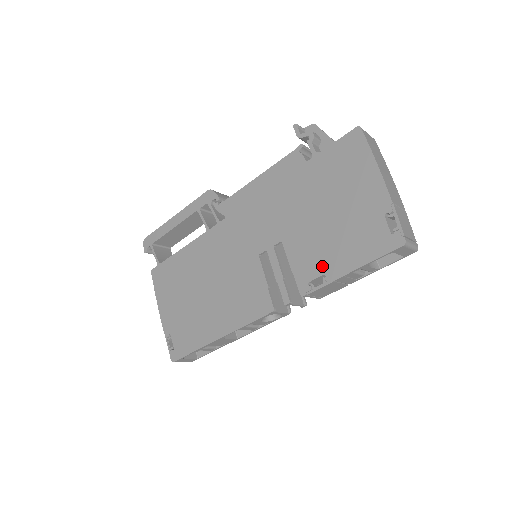
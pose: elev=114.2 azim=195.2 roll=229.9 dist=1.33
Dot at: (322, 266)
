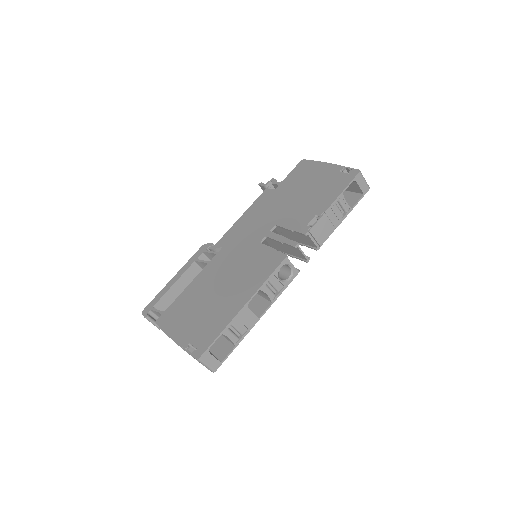
Dot at: (312, 213)
